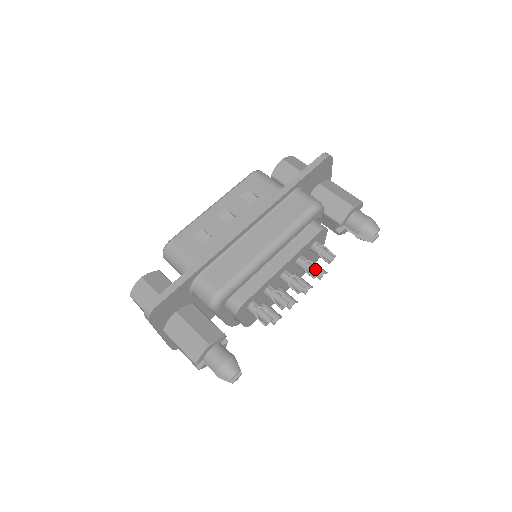
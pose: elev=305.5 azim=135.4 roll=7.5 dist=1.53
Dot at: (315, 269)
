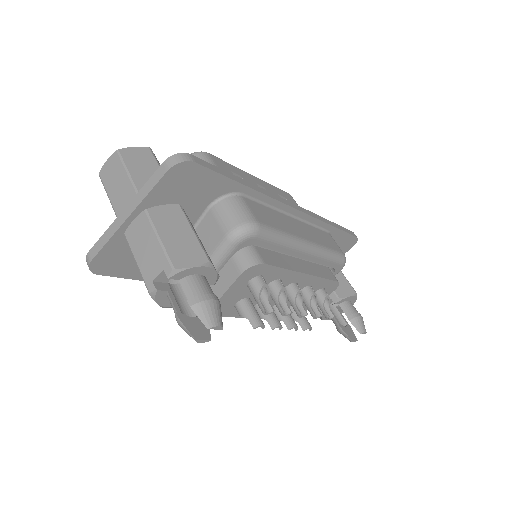
Dot at: (316, 310)
